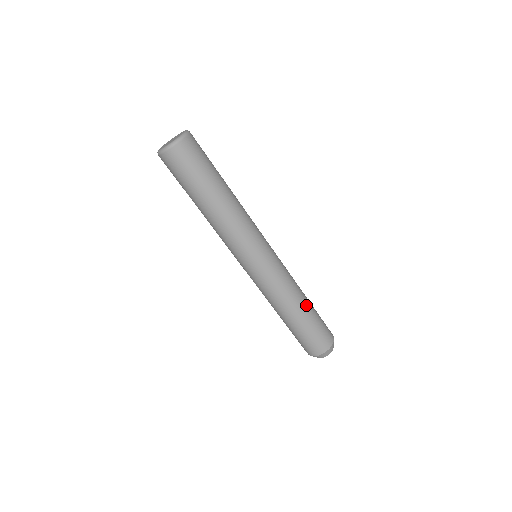
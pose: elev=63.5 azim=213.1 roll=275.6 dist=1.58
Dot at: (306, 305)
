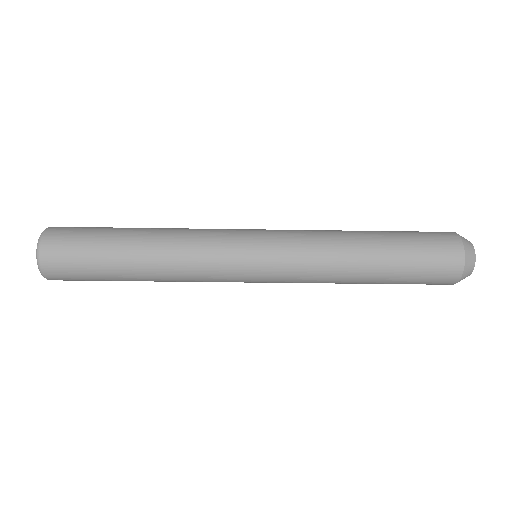
Dot at: (372, 246)
